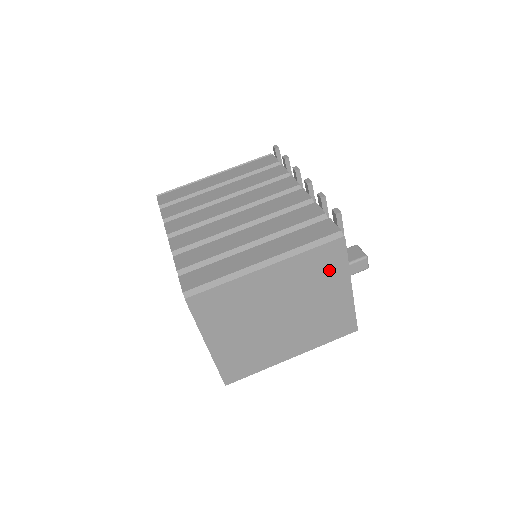
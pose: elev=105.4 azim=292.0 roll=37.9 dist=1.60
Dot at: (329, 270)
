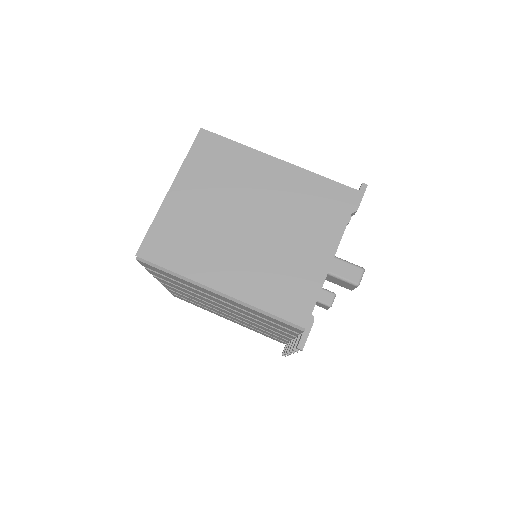
Dot at: (326, 214)
